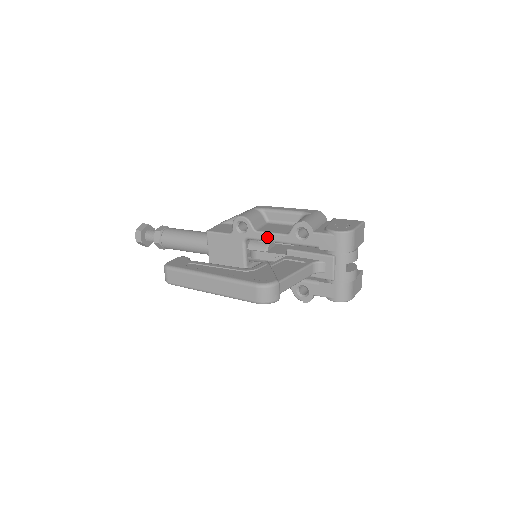
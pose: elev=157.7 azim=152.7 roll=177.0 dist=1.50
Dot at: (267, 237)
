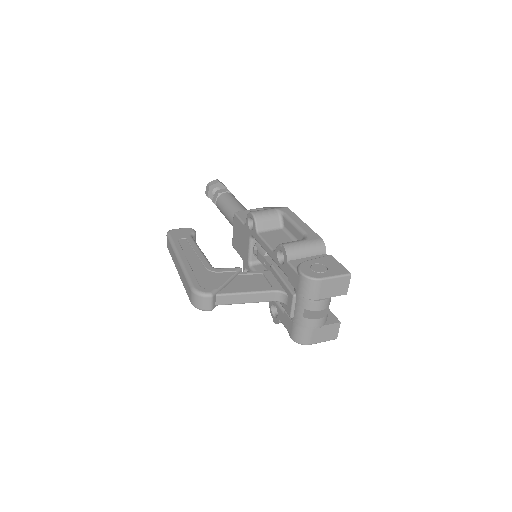
Dot at: (262, 244)
